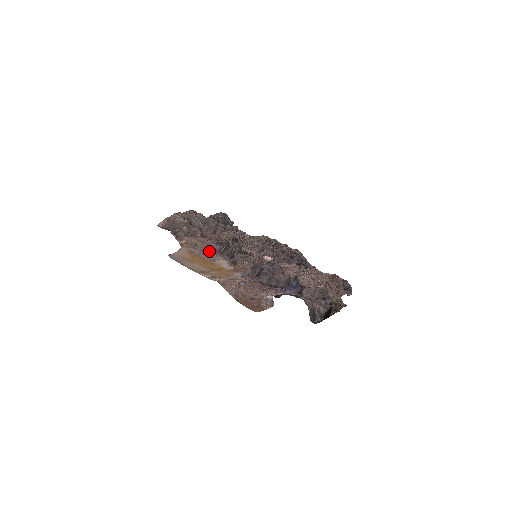
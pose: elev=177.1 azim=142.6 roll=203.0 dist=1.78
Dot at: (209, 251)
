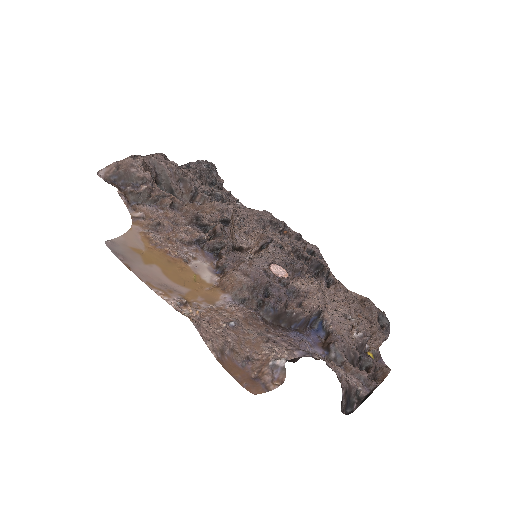
Dot at: (180, 240)
